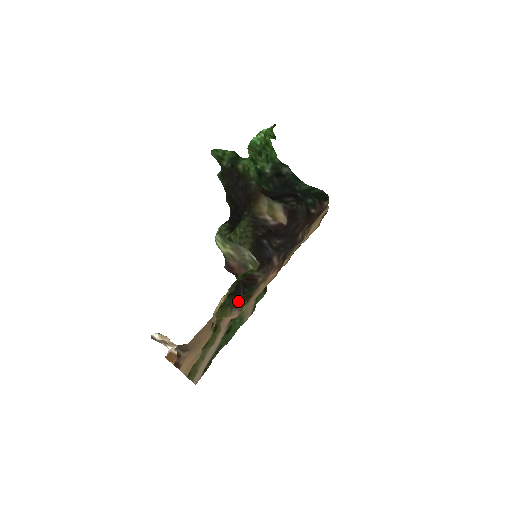
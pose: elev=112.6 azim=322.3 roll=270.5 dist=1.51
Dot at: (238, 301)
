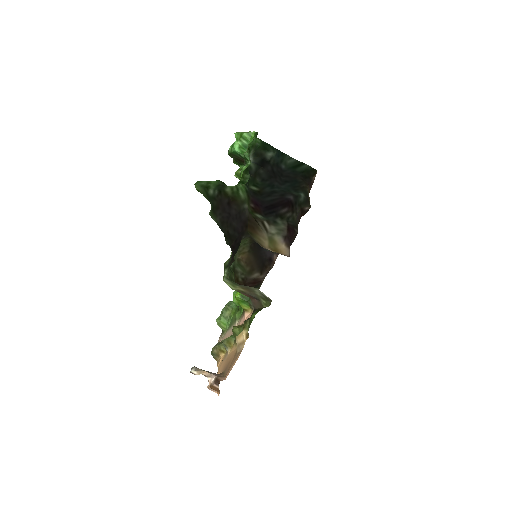
Dot at: occluded
